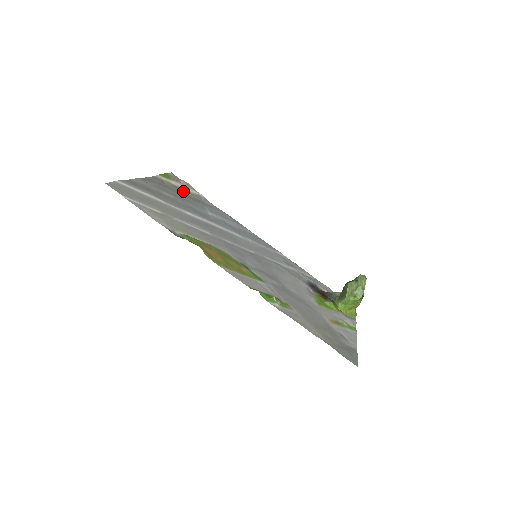
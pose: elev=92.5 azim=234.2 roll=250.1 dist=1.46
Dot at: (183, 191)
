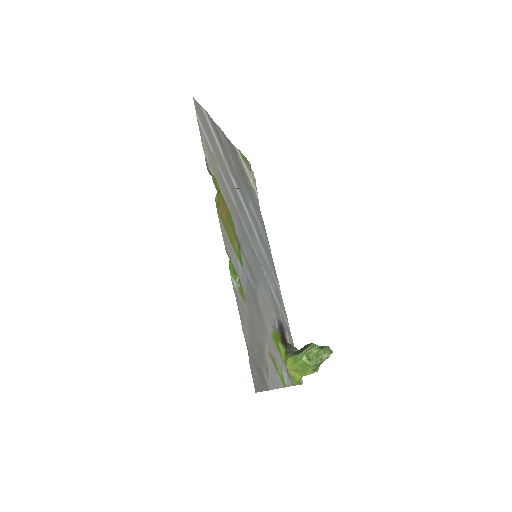
Dot at: (246, 176)
